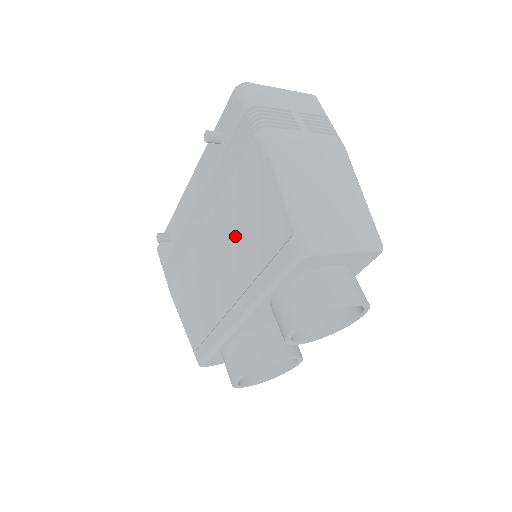
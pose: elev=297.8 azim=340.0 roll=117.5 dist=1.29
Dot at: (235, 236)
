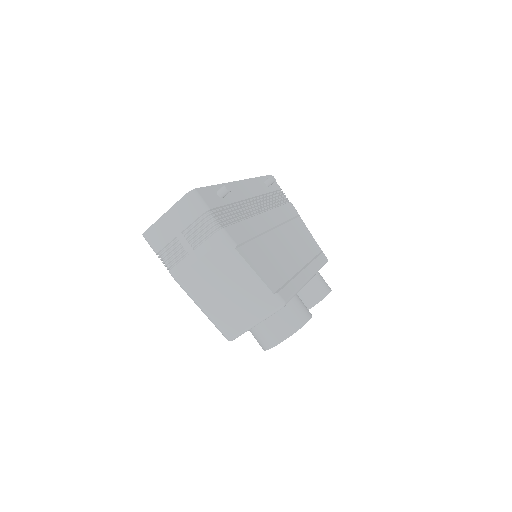
Dot at: occluded
